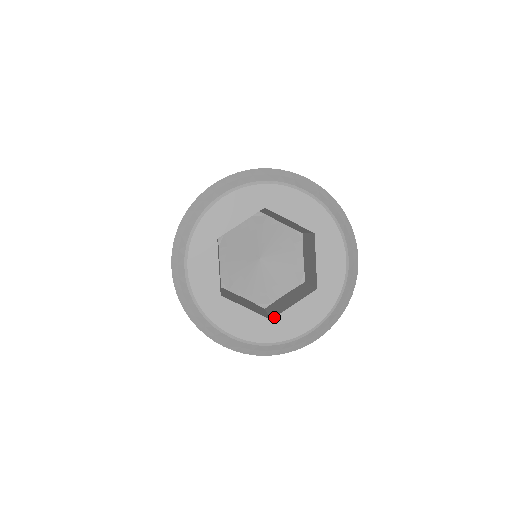
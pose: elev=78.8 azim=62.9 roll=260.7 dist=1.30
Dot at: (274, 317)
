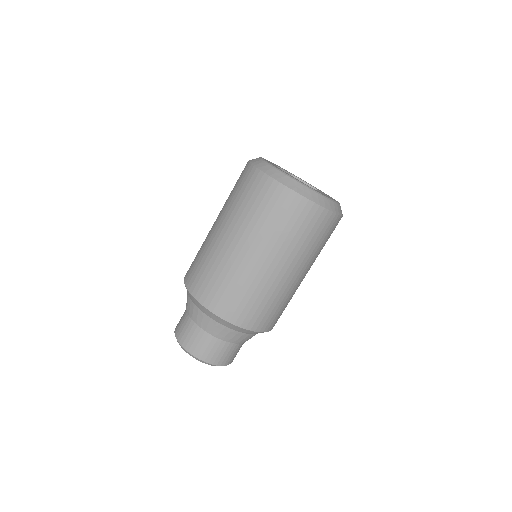
Dot at: occluded
